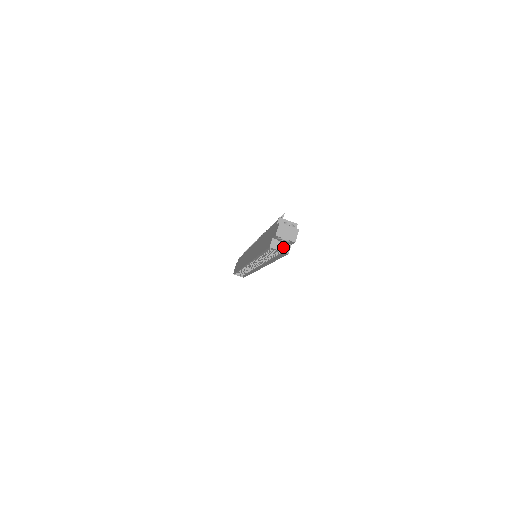
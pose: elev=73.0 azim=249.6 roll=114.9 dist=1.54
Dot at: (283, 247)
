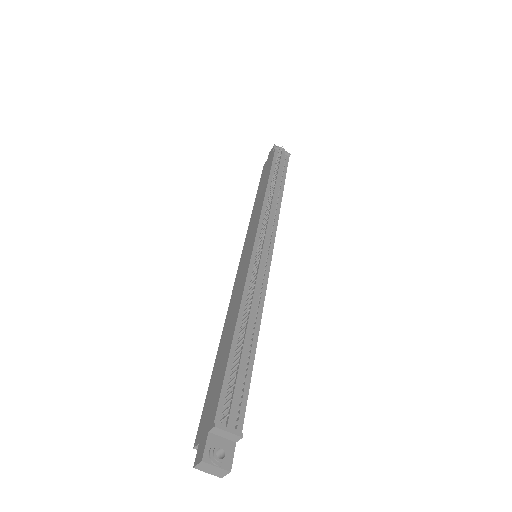
Dot at: occluded
